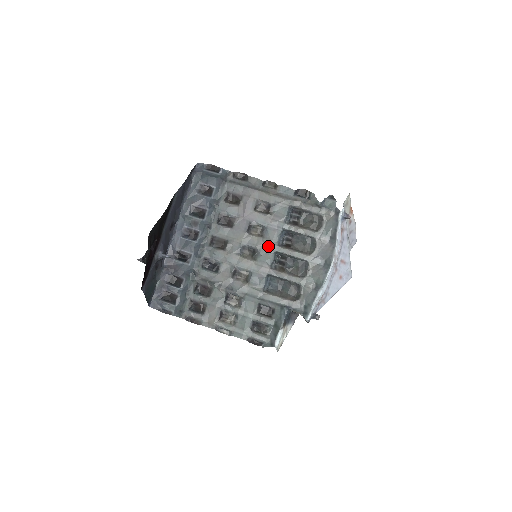
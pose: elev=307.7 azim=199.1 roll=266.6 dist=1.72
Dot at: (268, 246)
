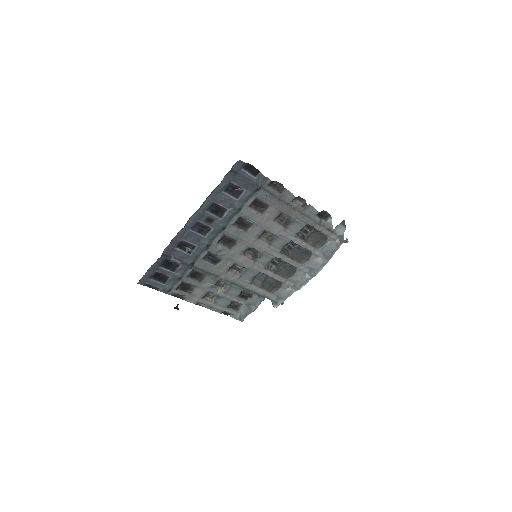
Dot at: (271, 252)
